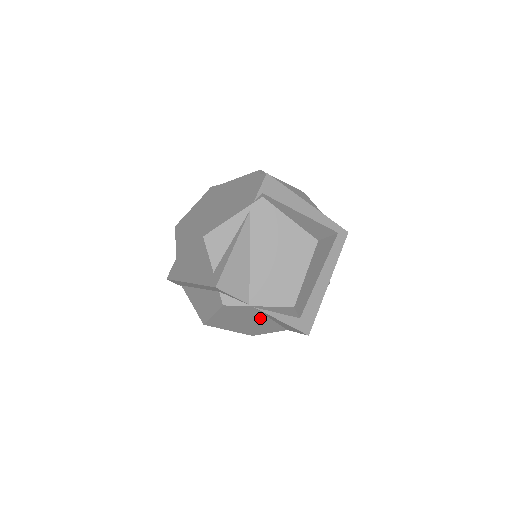
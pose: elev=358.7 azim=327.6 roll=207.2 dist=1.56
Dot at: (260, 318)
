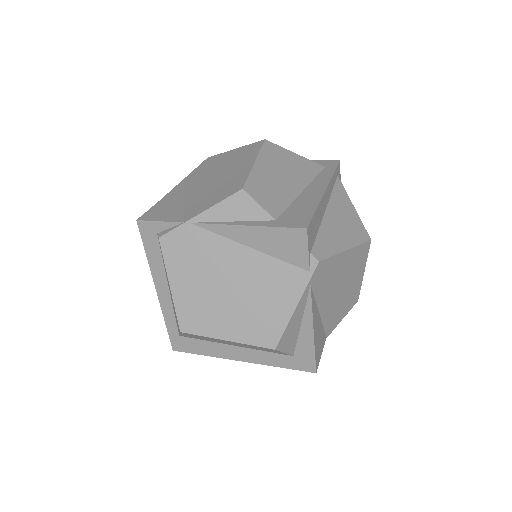
Dot at: occluded
